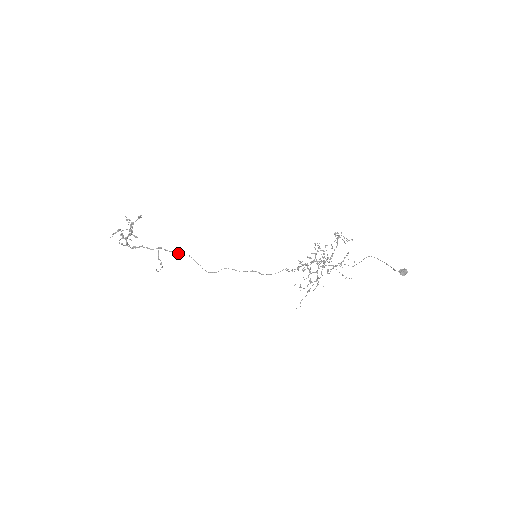
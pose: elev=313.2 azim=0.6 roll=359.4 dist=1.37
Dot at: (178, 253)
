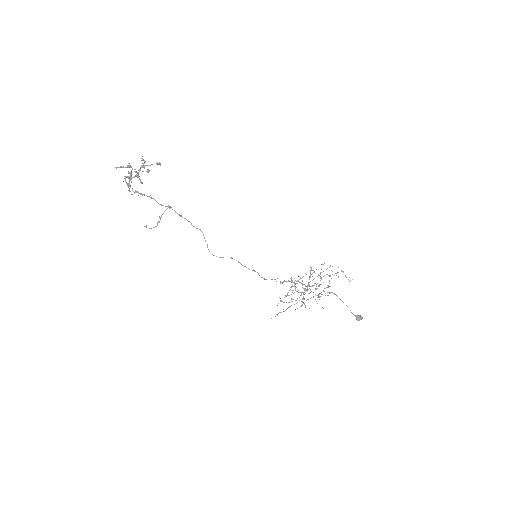
Dot at: occluded
